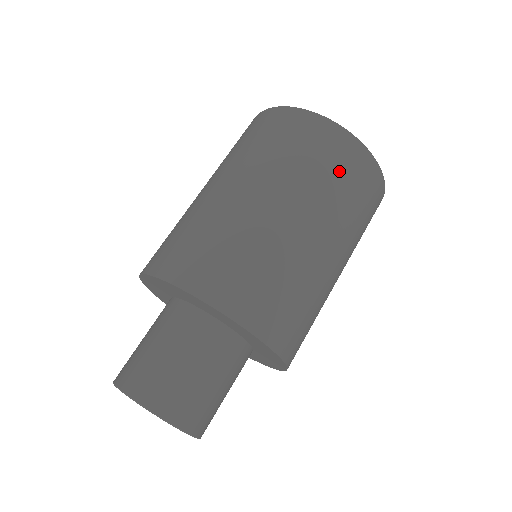
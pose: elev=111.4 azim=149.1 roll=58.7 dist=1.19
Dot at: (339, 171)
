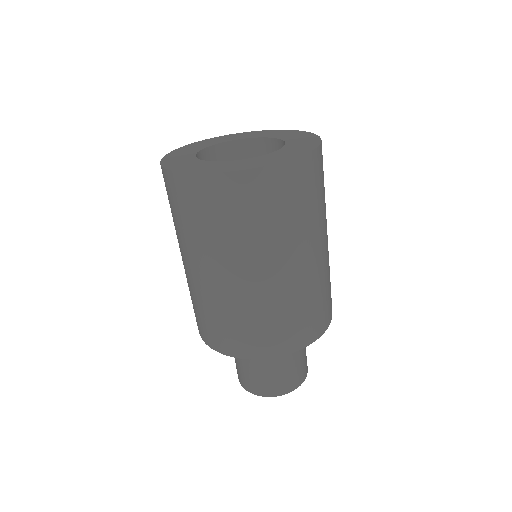
Dot at: (323, 183)
